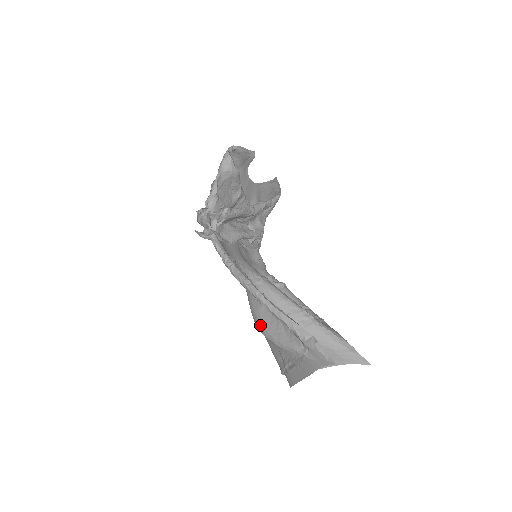
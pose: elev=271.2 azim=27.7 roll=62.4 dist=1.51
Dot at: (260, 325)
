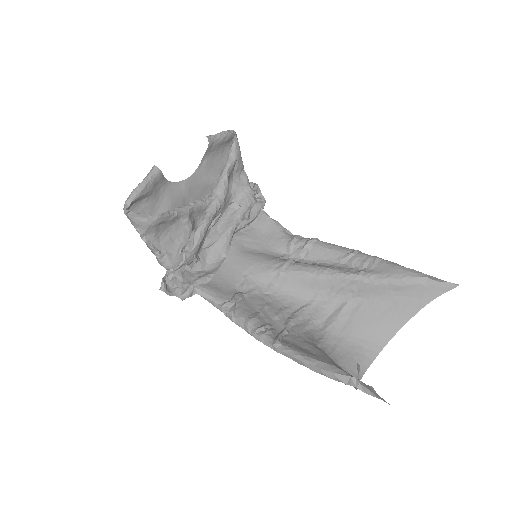
Dot at: occluded
